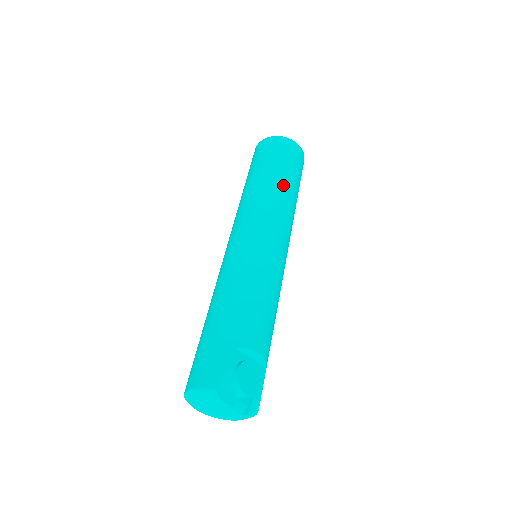
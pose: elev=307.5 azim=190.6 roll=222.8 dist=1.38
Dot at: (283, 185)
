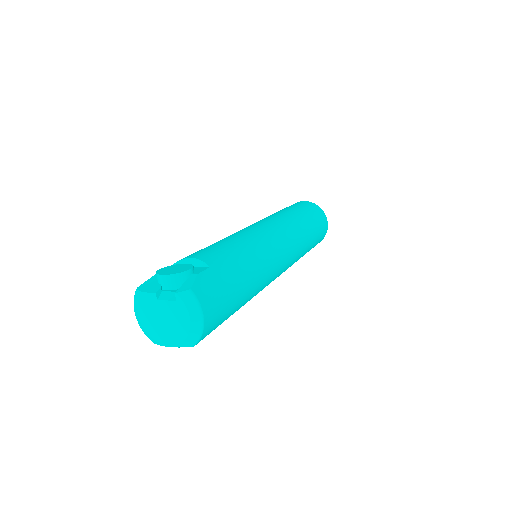
Dot at: occluded
